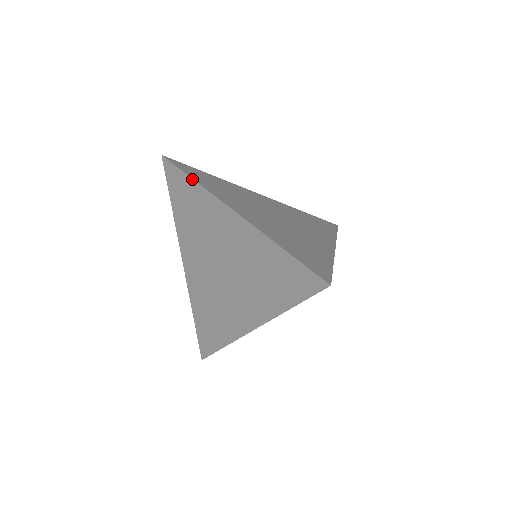
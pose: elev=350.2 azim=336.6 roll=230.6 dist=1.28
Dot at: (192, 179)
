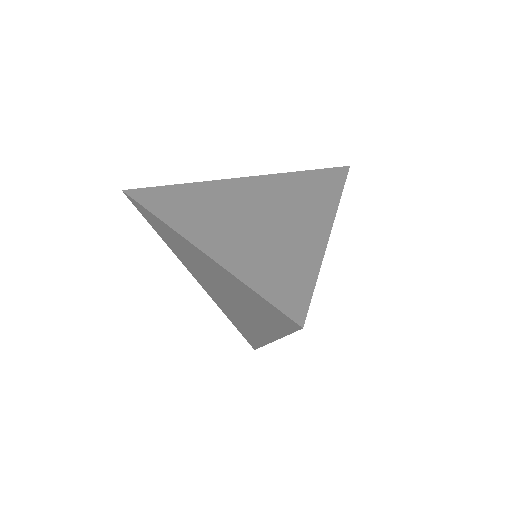
Dot at: (153, 215)
